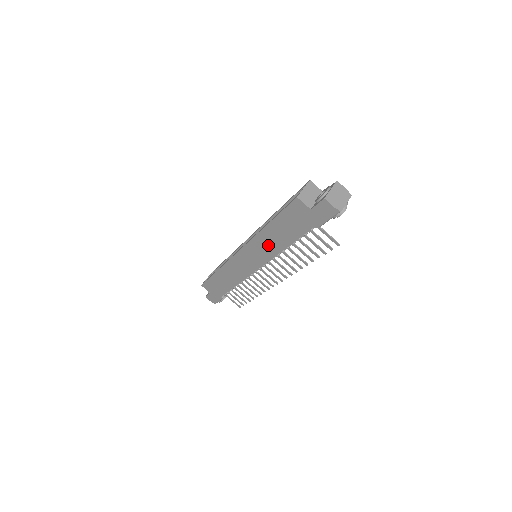
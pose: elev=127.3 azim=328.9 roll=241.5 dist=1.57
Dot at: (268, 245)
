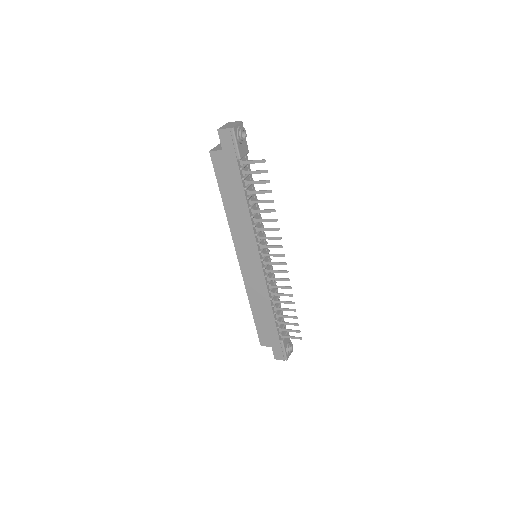
Dot at: (241, 223)
